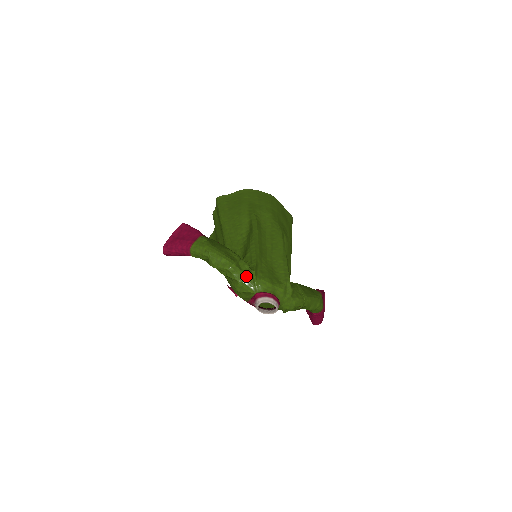
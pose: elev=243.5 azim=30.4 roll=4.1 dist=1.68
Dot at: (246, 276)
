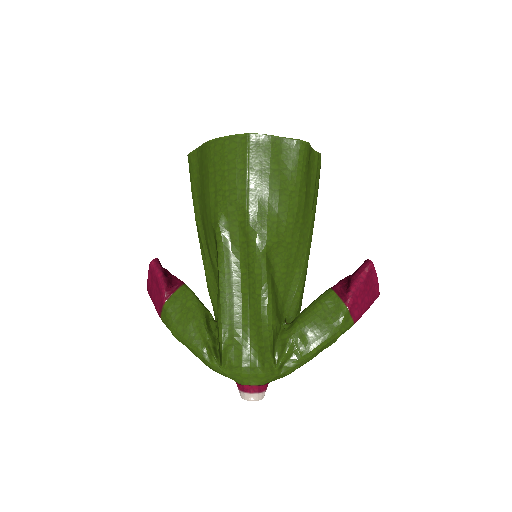
Dot at: (216, 369)
